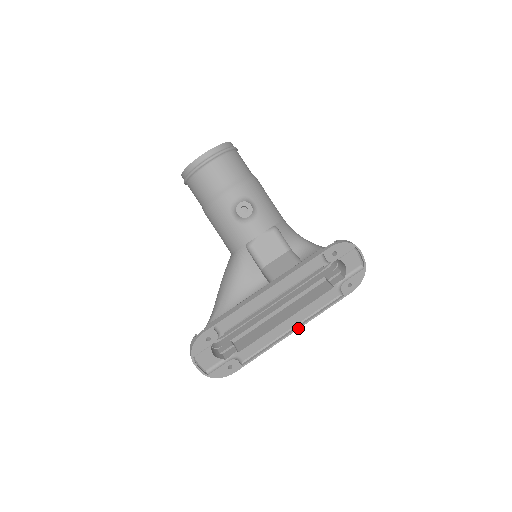
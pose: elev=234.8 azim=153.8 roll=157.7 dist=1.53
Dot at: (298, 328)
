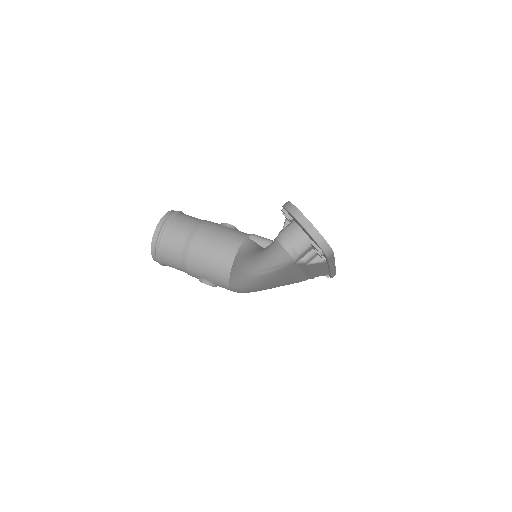
Dot at: (335, 266)
